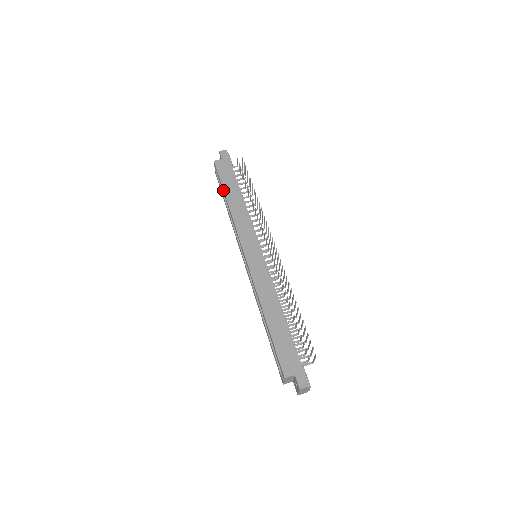
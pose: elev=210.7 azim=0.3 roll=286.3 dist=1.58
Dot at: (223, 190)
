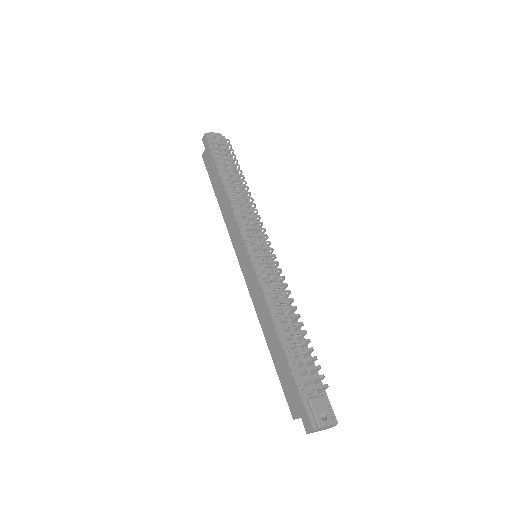
Dot at: occluded
